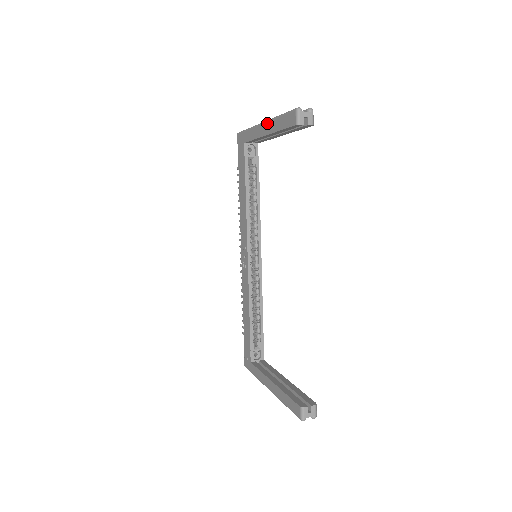
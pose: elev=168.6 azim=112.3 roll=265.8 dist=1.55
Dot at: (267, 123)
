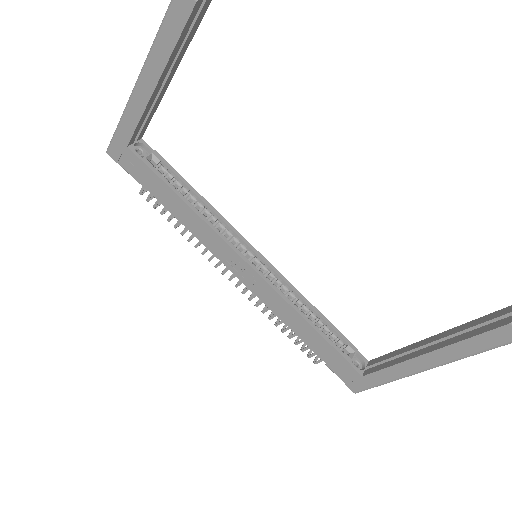
Dot at: (145, 70)
